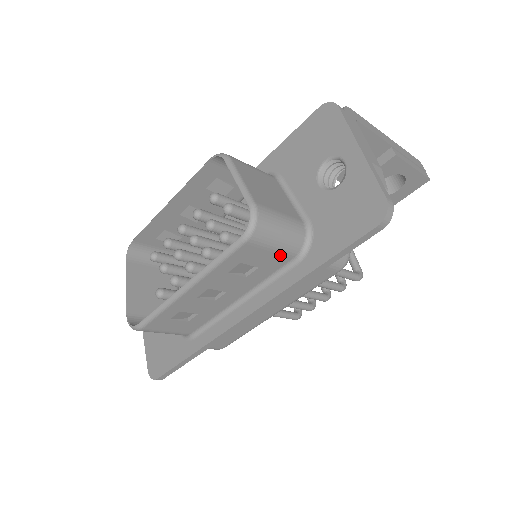
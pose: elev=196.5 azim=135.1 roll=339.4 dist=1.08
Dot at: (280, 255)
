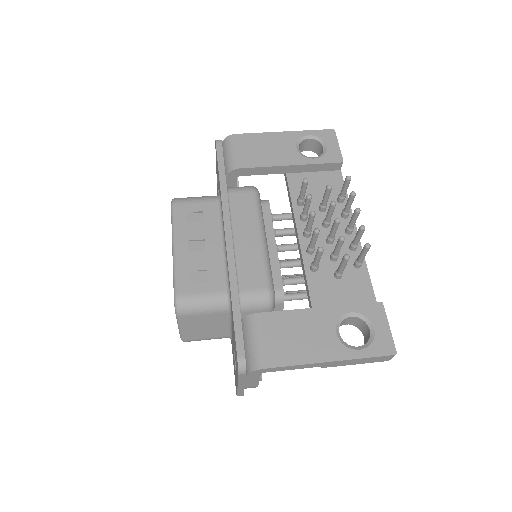
Dot at: occluded
